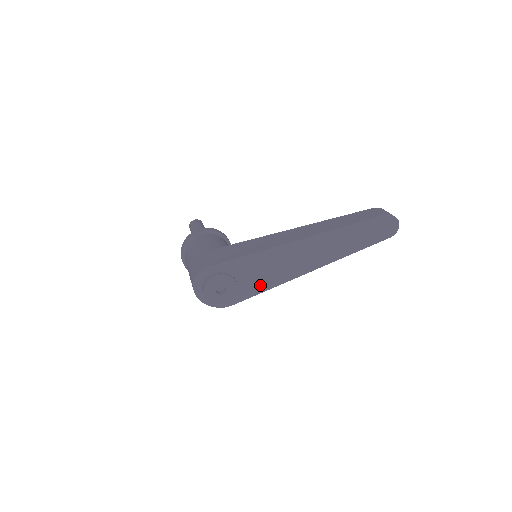
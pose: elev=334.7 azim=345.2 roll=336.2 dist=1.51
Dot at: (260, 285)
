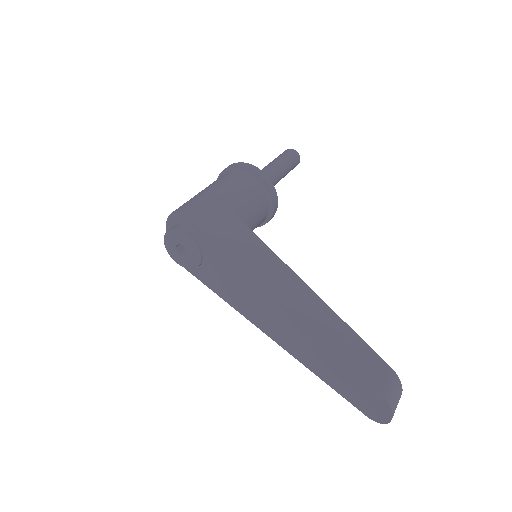
Dot at: (219, 287)
